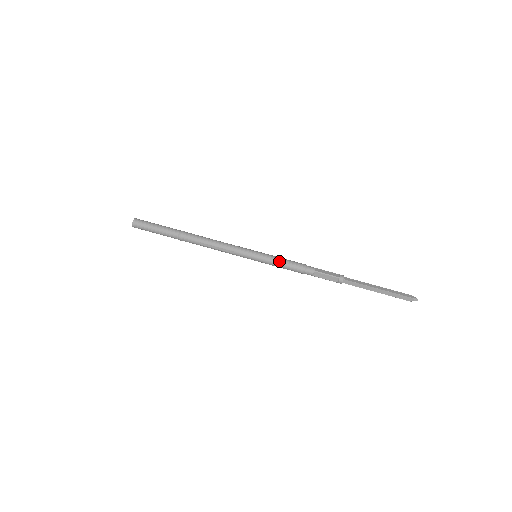
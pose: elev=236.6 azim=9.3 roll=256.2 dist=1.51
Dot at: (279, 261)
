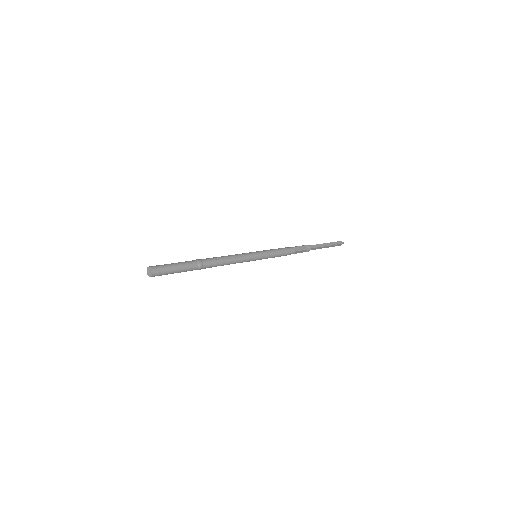
Dot at: (271, 249)
